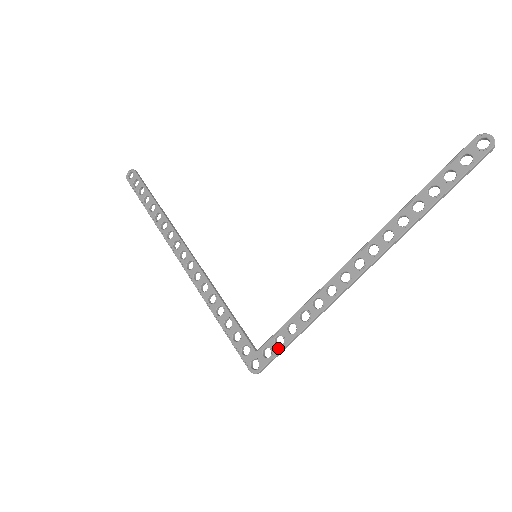
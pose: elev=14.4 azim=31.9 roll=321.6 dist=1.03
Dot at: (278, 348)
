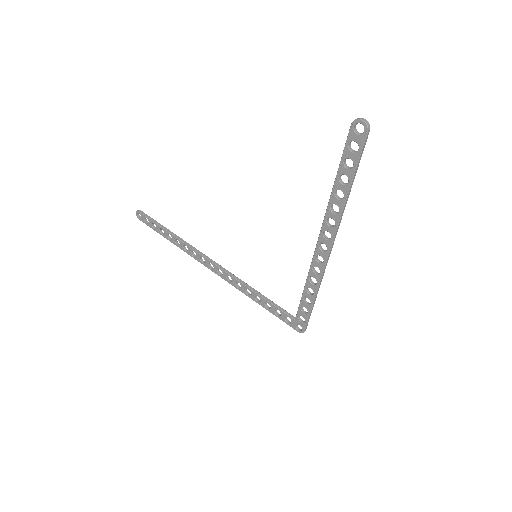
Dot at: (306, 315)
